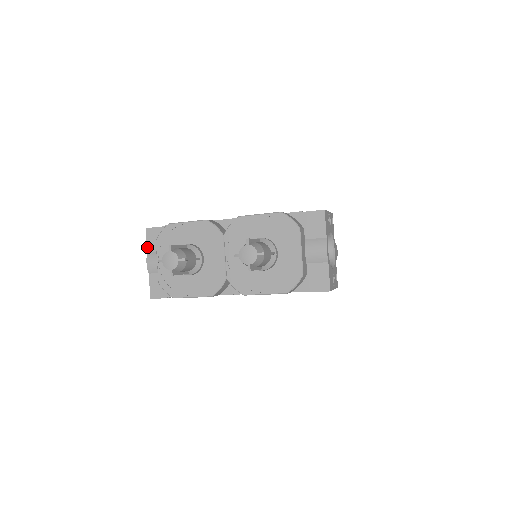
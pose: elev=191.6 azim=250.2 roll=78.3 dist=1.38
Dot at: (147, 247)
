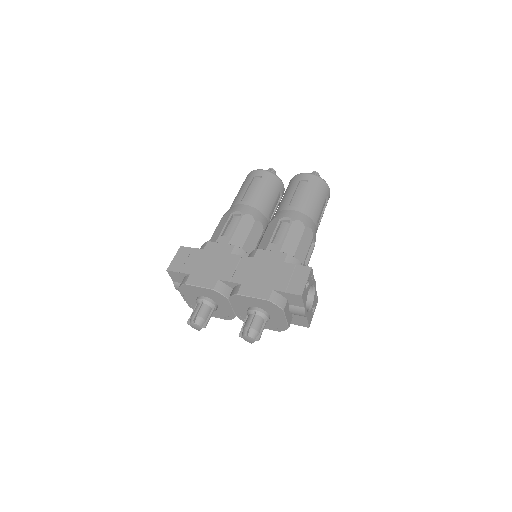
Dot at: (172, 279)
